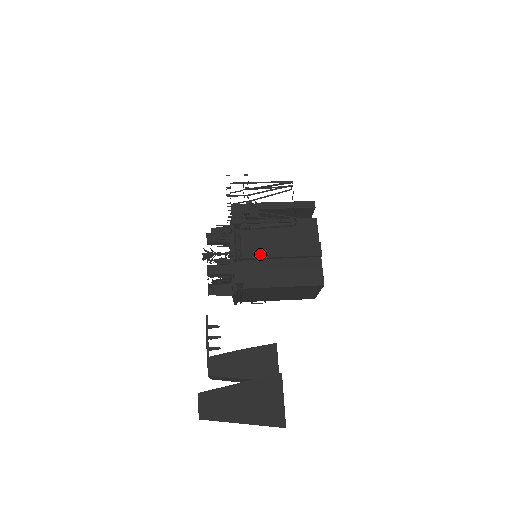
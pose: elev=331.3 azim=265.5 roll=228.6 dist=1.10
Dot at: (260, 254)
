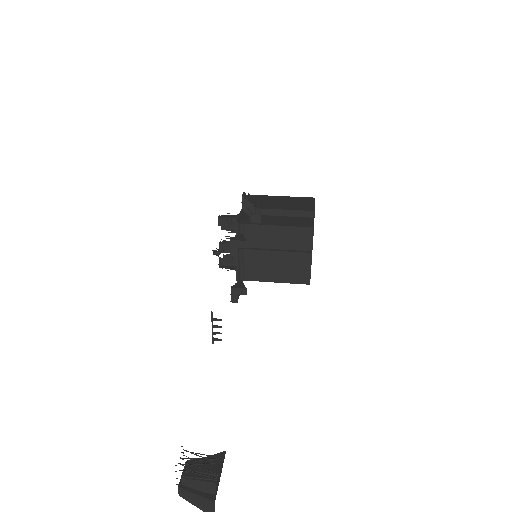
Dot at: (259, 258)
